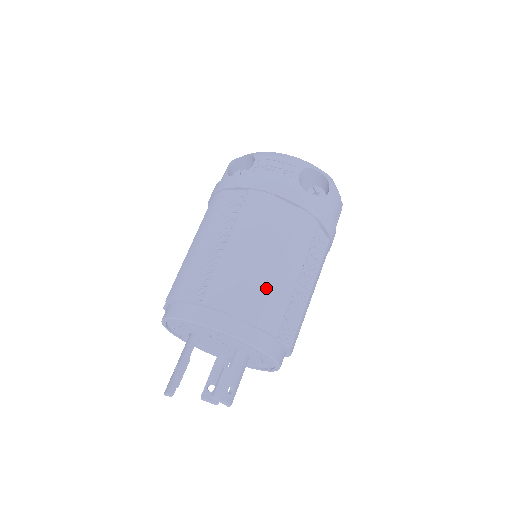
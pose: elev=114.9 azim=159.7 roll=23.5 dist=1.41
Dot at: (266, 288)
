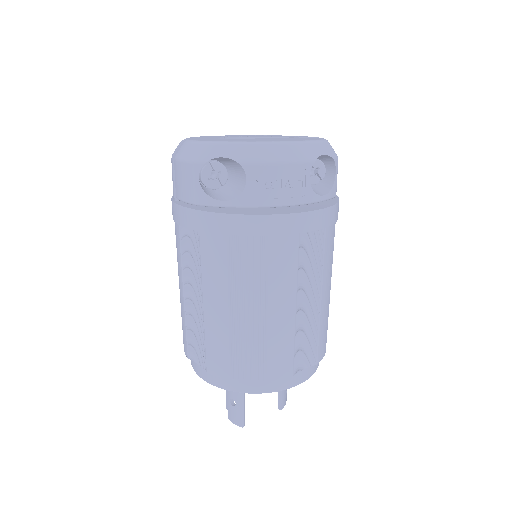
Dot at: (315, 329)
